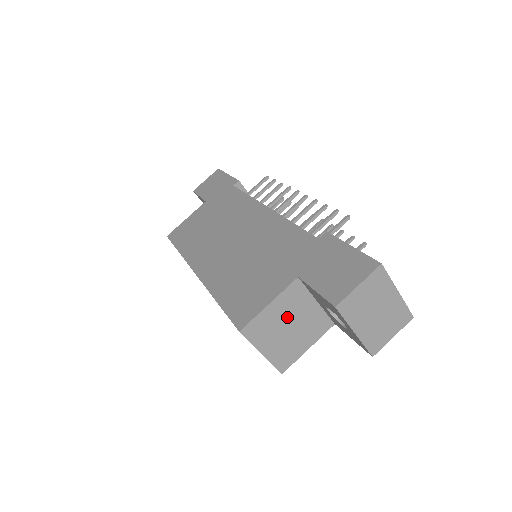
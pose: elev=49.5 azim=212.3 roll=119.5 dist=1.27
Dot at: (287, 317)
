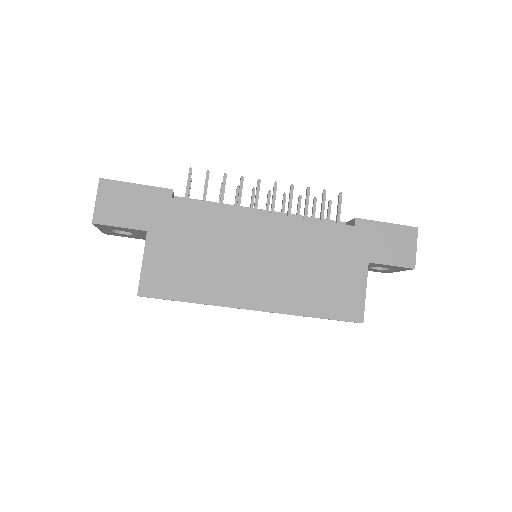
Dot at: occluded
